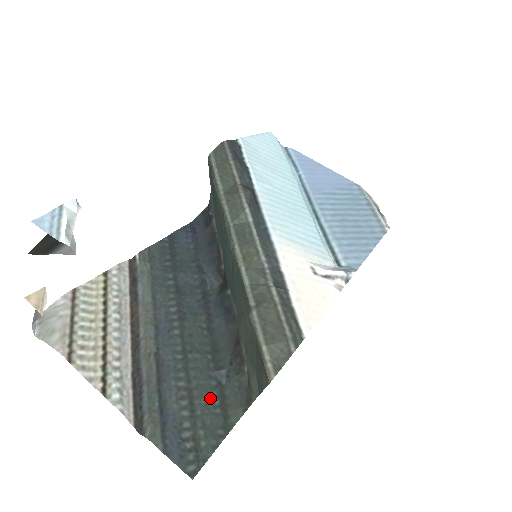
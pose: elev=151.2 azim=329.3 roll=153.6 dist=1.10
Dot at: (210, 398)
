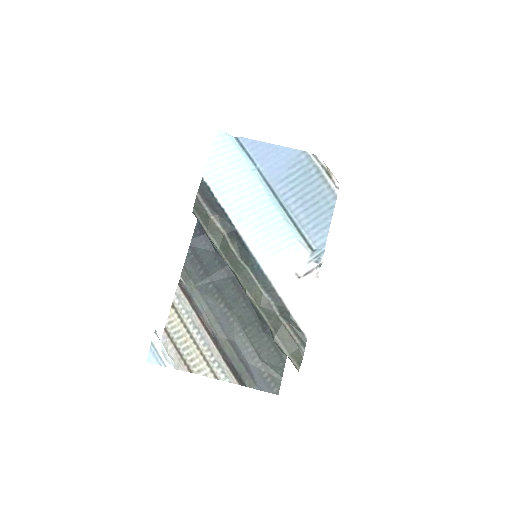
Dot at: (268, 349)
